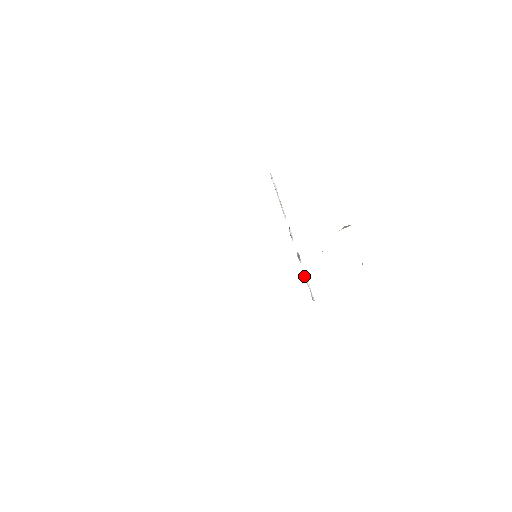
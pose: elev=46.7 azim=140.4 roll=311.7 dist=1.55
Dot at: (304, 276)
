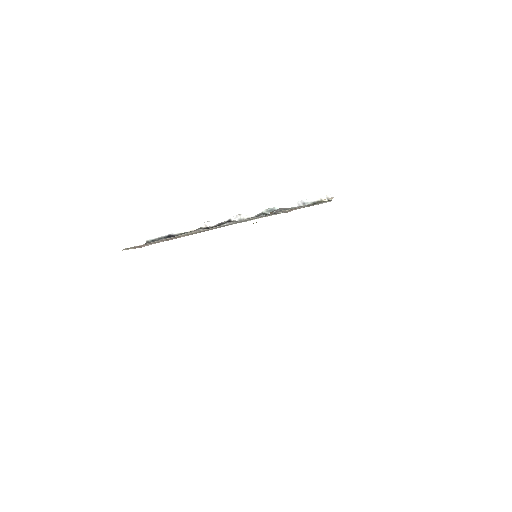
Dot at: (297, 207)
